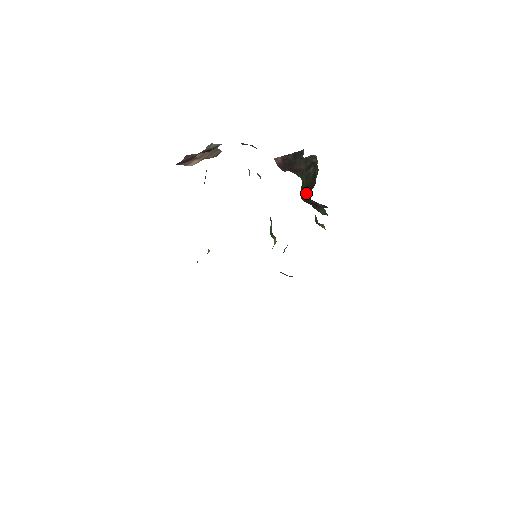
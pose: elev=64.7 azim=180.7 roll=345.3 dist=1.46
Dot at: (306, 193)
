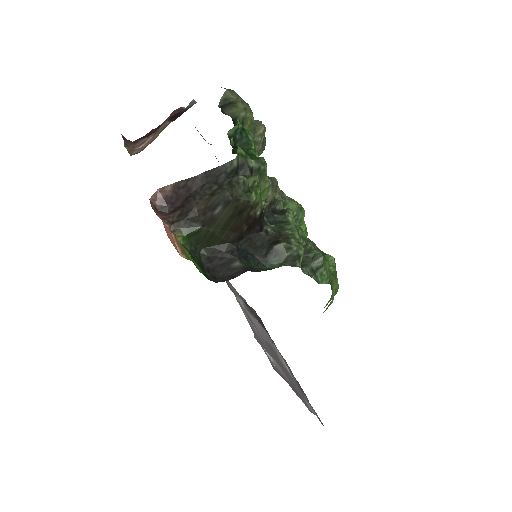
Dot at: (217, 241)
